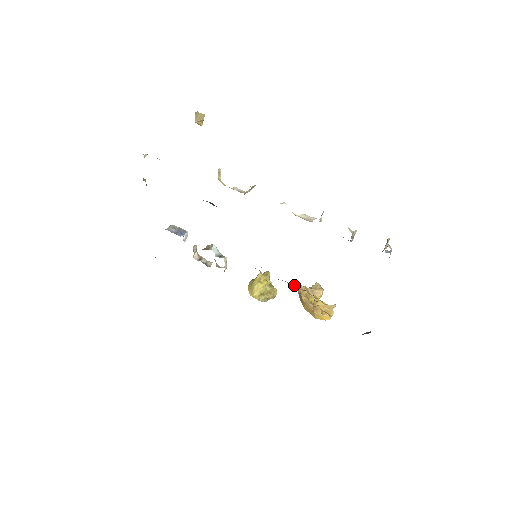
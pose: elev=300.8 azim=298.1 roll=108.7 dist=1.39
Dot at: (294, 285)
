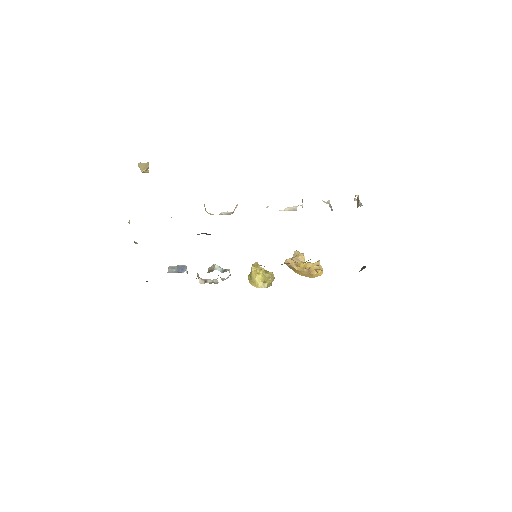
Dot at: (295, 262)
